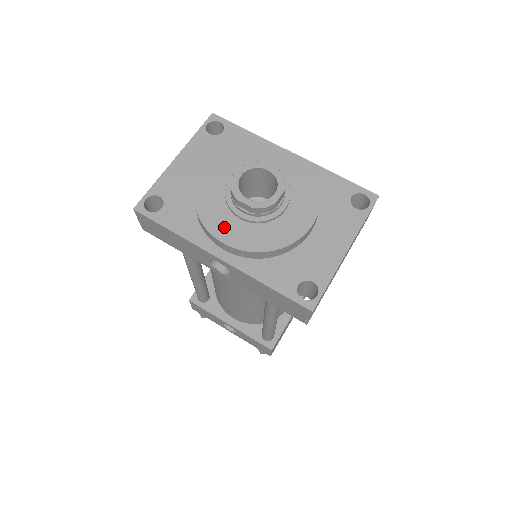
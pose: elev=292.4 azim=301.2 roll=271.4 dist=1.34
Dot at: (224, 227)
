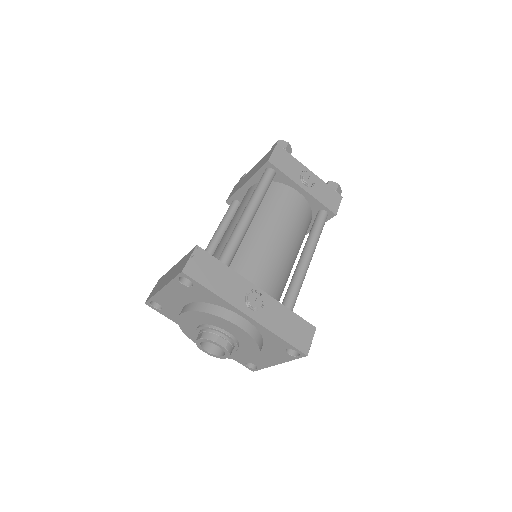
Dot at: occluded
